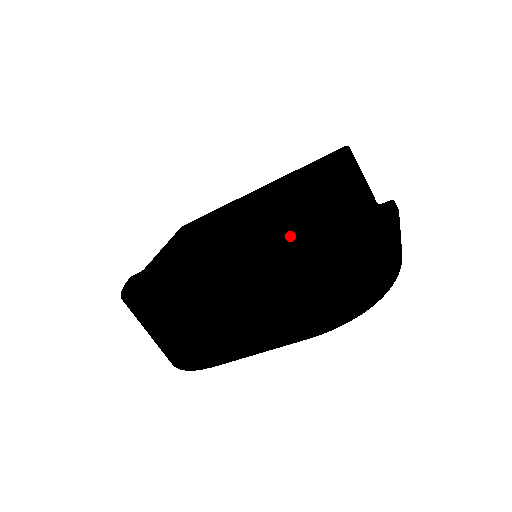
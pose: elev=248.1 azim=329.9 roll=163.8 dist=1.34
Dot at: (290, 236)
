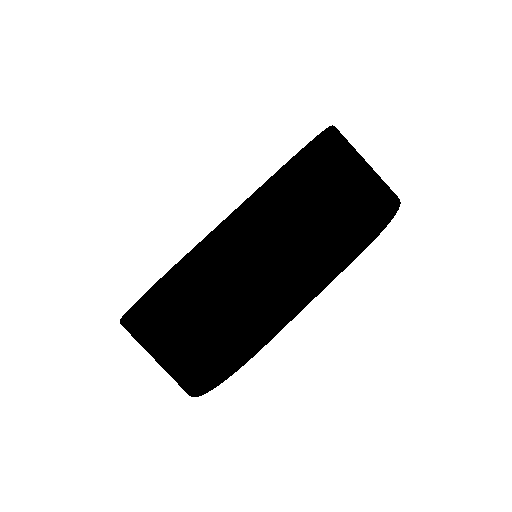
Dot at: (308, 148)
